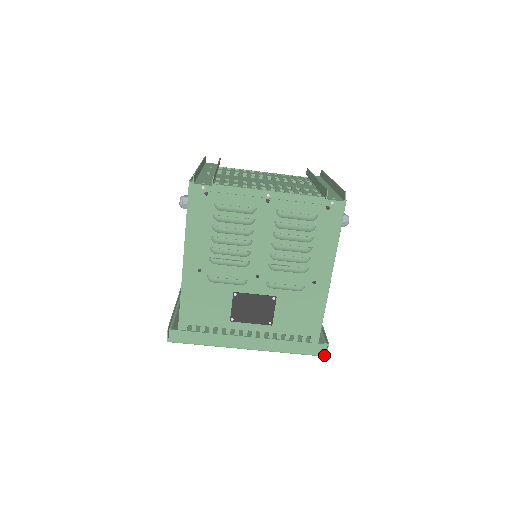
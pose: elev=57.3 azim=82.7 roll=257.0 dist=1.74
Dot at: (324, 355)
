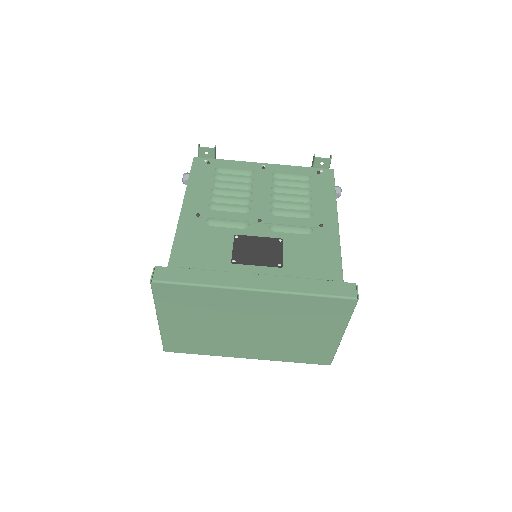
Dot at: (355, 296)
